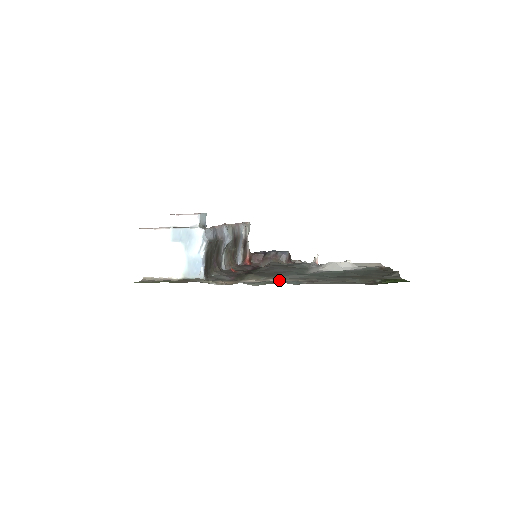
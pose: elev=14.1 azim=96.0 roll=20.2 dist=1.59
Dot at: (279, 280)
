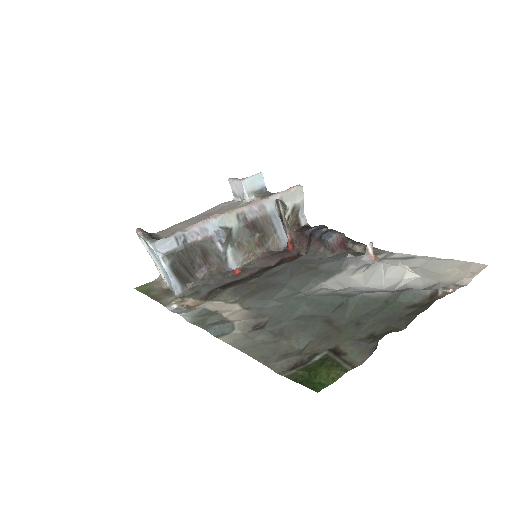
Dot at: (237, 310)
